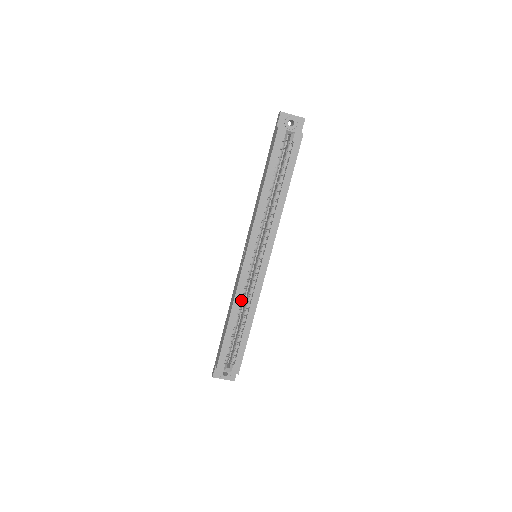
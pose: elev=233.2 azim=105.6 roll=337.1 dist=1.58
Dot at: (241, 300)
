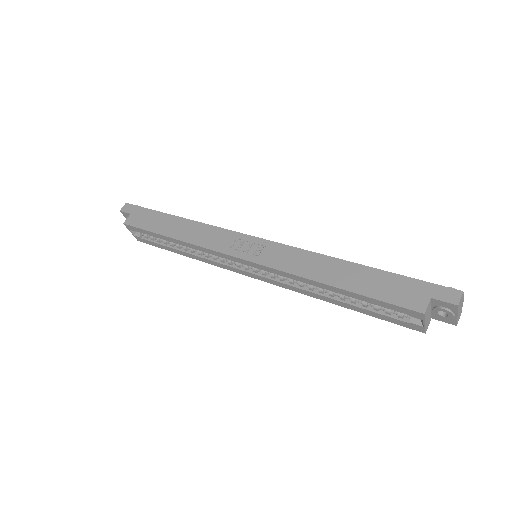
Dot at: occluded
